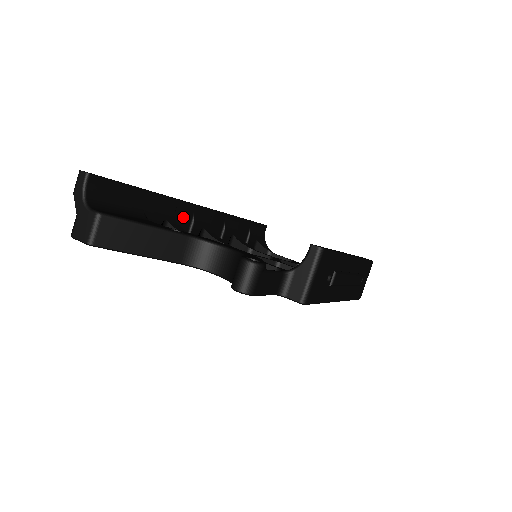
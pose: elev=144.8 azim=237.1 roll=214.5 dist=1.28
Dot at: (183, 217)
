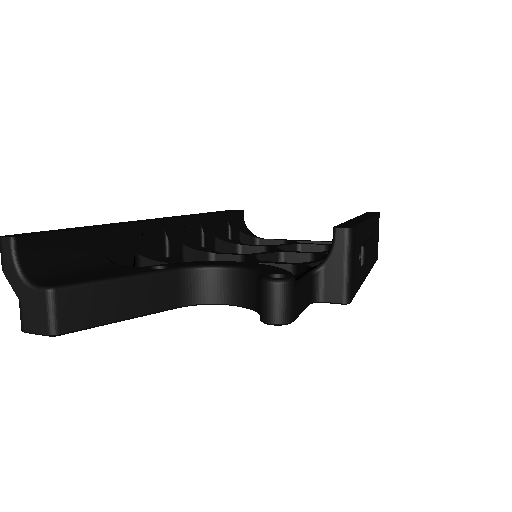
Dot at: (154, 240)
